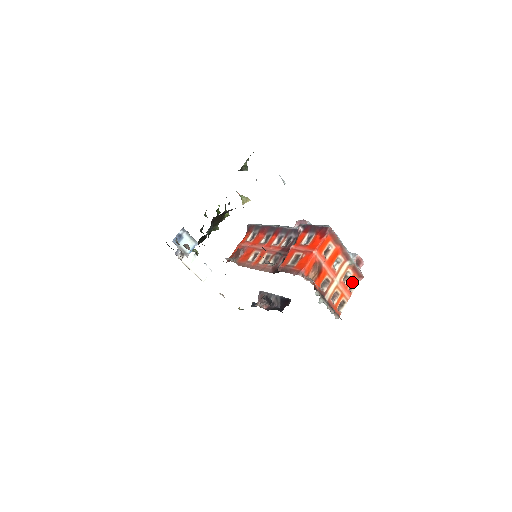
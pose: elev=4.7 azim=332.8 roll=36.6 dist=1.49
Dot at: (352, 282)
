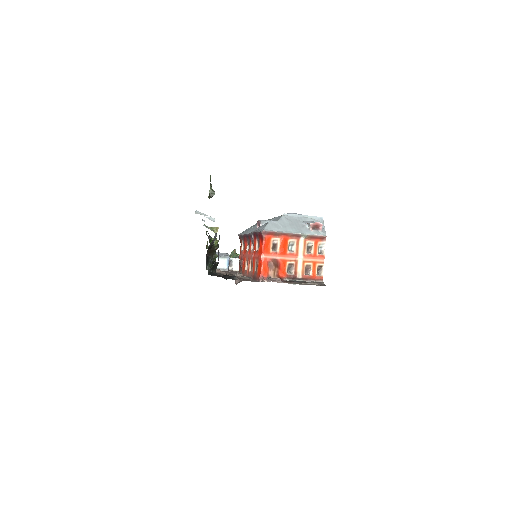
Dot at: (319, 246)
